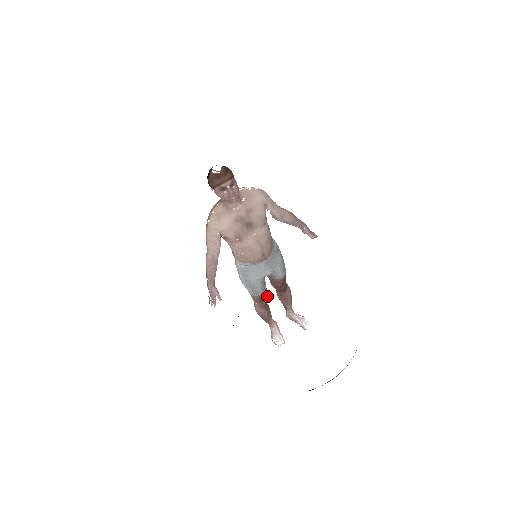
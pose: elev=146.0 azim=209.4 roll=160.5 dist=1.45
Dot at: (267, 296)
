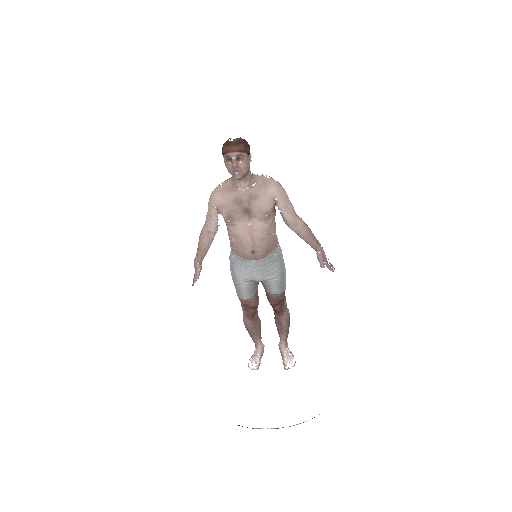
Dot at: (254, 306)
